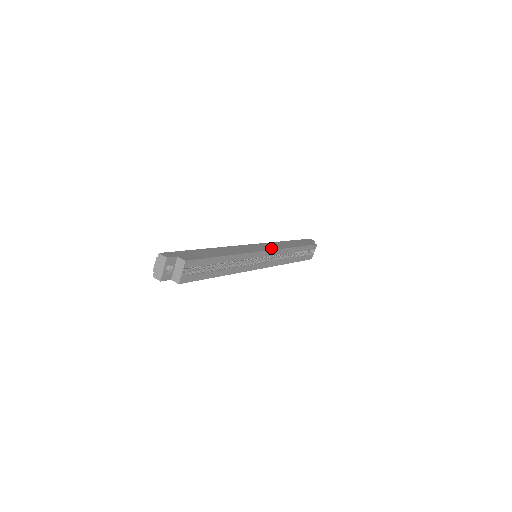
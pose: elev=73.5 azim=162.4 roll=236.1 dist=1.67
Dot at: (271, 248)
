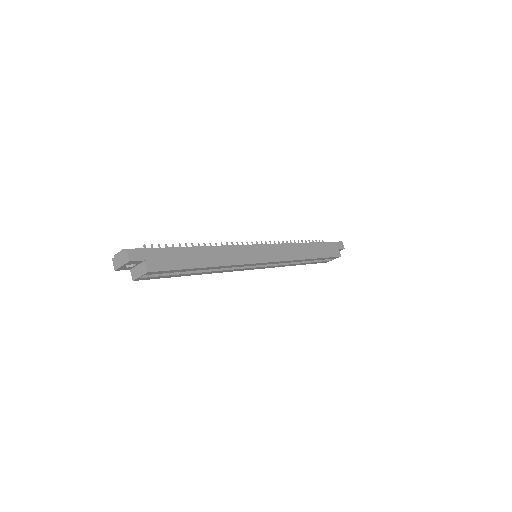
Dot at: (277, 258)
